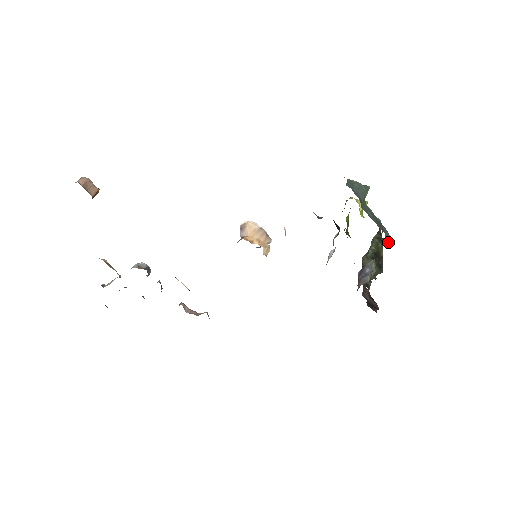
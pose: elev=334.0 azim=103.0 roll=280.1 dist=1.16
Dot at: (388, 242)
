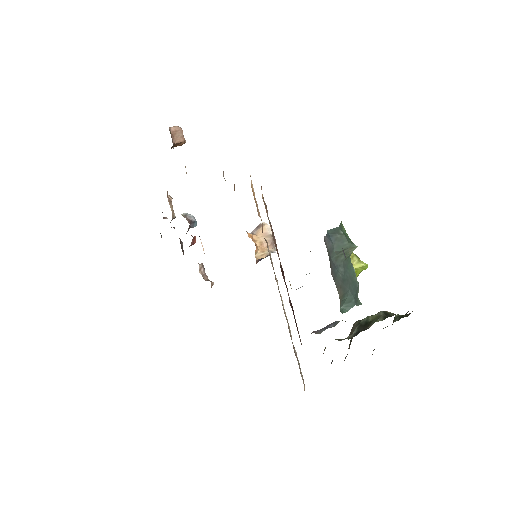
Dot at: (349, 308)
